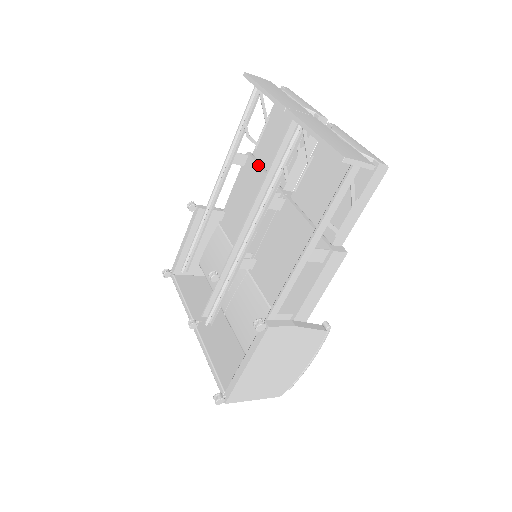
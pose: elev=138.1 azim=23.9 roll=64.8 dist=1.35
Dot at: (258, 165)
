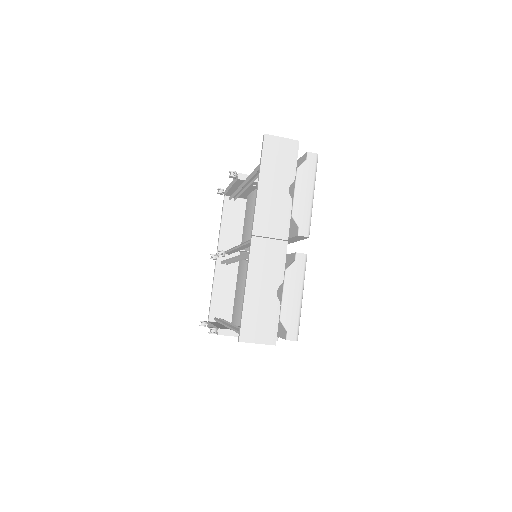
Dot at: occluded
